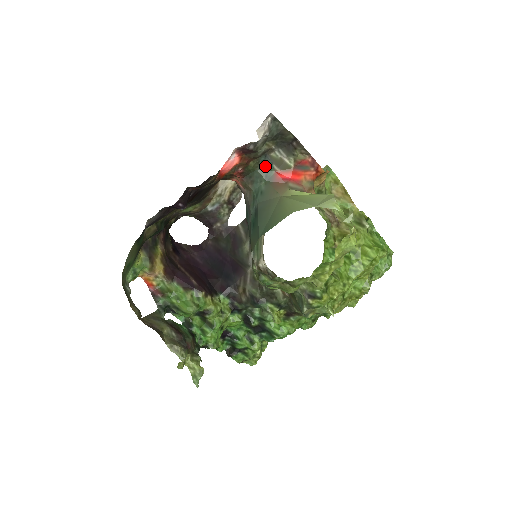
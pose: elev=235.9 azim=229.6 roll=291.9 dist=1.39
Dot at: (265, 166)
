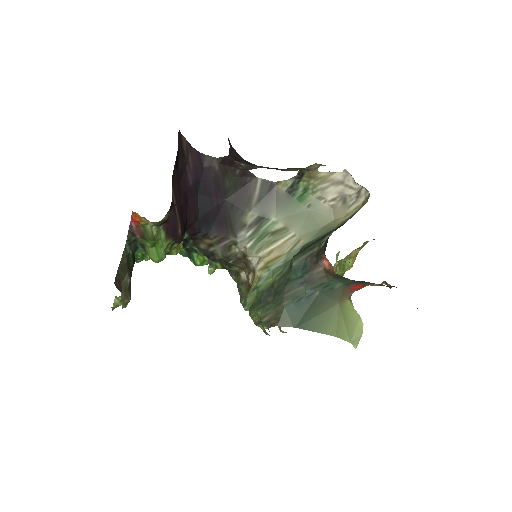
Dot at: (360, 282)
